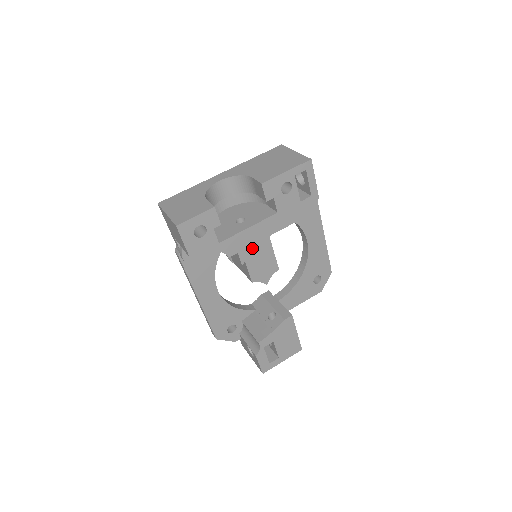
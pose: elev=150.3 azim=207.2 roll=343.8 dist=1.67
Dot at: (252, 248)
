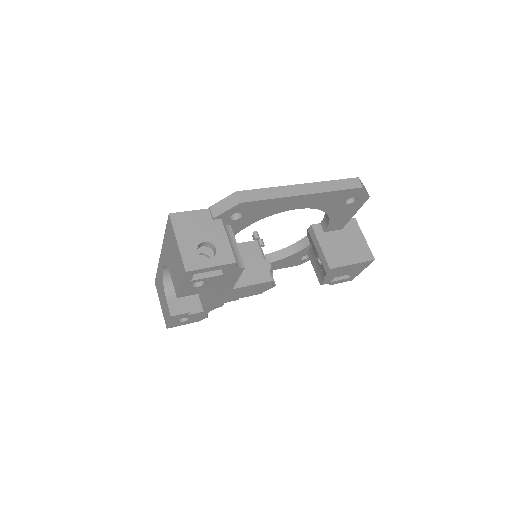
Dot at: (230, 296)
